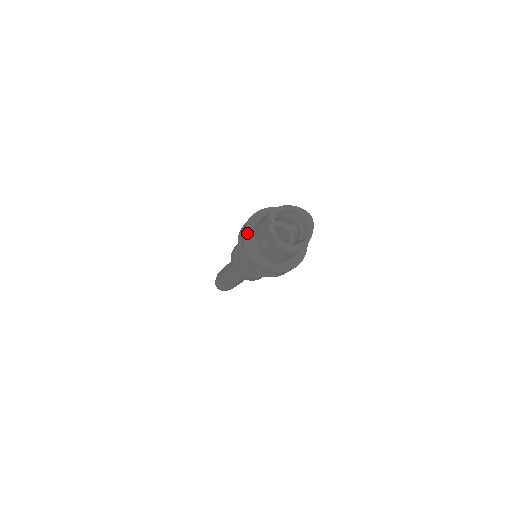
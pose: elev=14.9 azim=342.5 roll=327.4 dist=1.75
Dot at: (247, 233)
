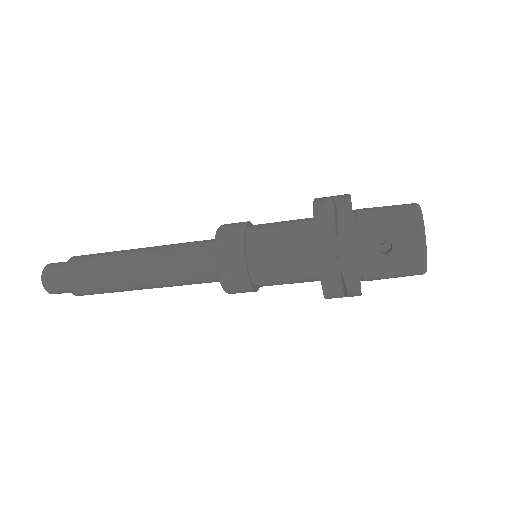
Dot at: (353, 219)
